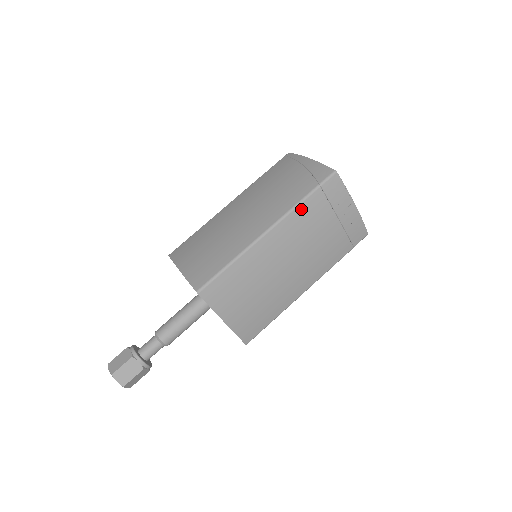
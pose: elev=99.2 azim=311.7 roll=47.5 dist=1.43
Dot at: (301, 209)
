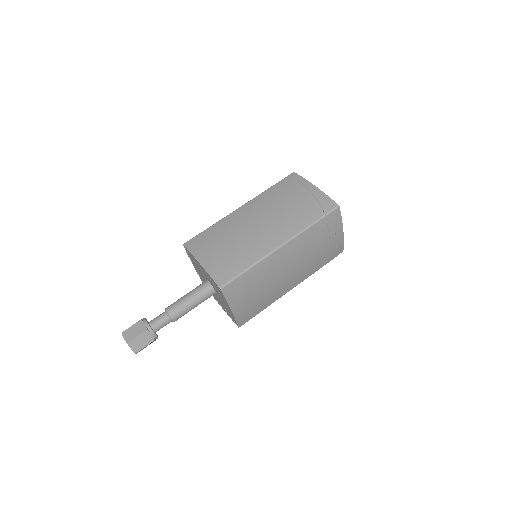
Dot at: (308, 232)
